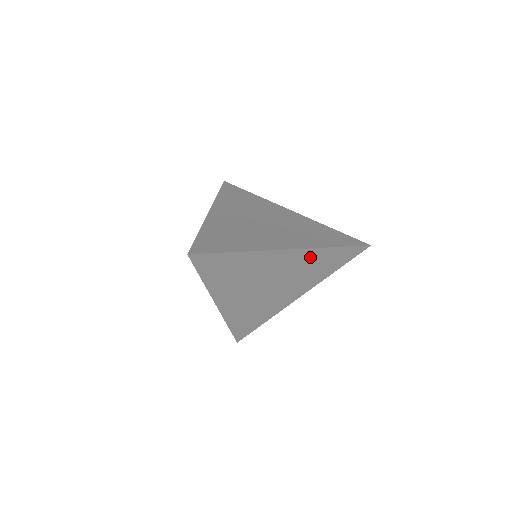
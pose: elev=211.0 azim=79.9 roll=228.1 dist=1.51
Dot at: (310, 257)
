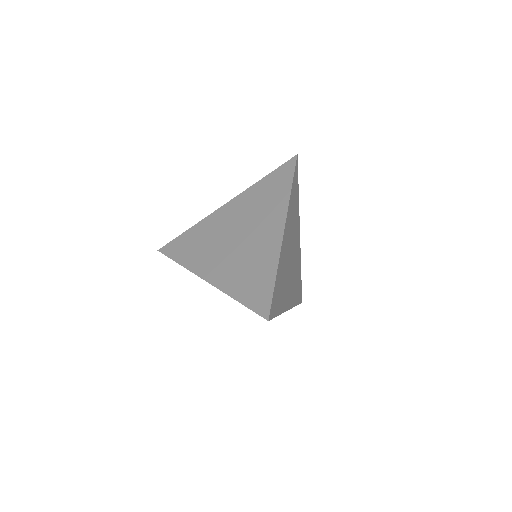
Dot at: (250, 197)
